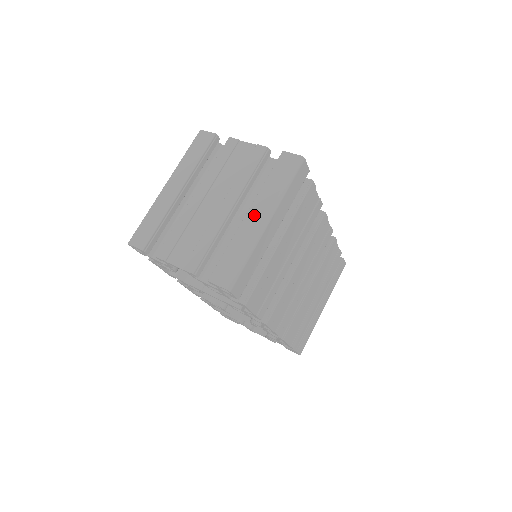
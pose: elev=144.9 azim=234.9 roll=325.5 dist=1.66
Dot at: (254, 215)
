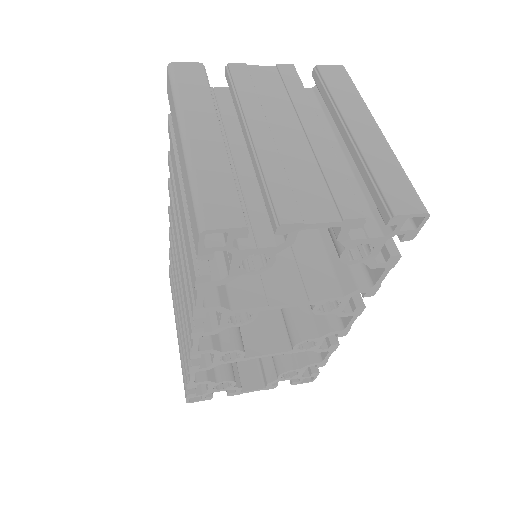
Dot at: (361, 128)
